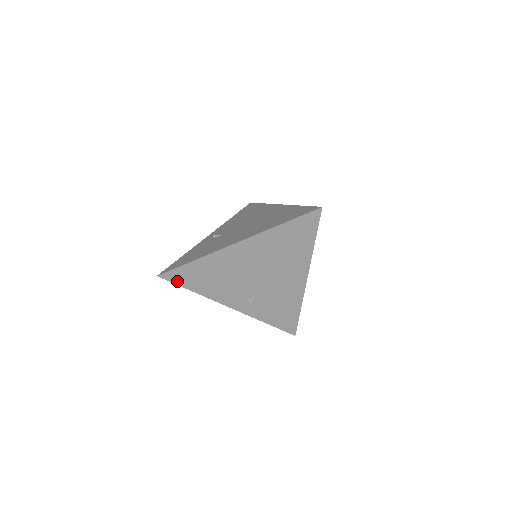
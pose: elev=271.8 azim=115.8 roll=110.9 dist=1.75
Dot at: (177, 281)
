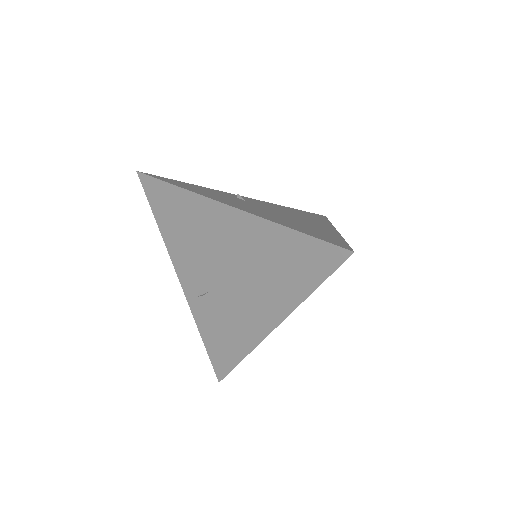
Dot at: (150, 196)
